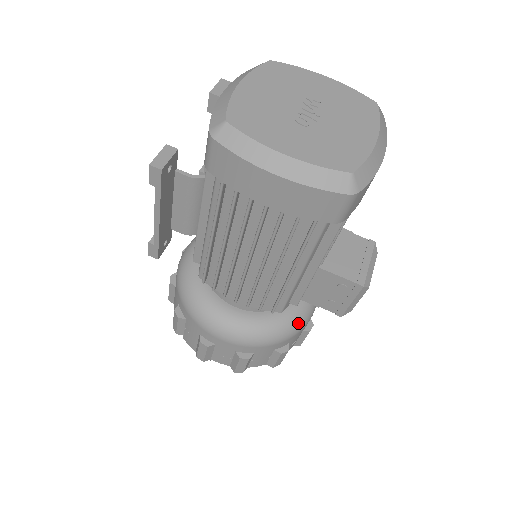
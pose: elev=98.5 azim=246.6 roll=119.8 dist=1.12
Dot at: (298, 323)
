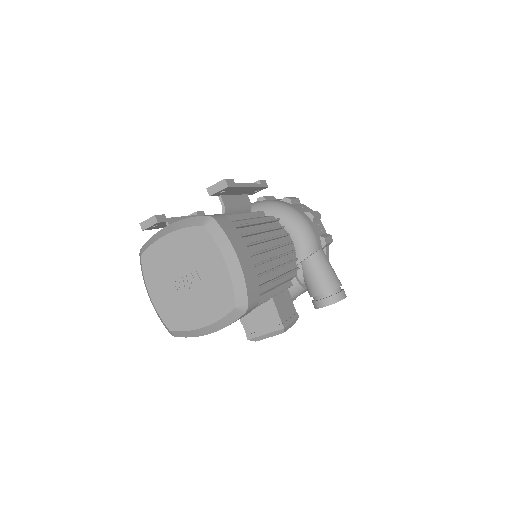
Dot at: occluded
